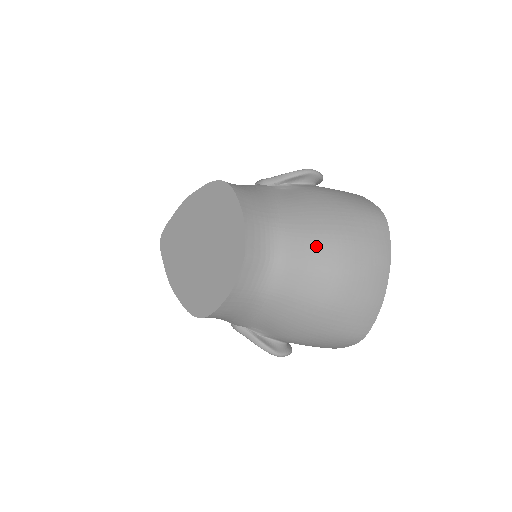
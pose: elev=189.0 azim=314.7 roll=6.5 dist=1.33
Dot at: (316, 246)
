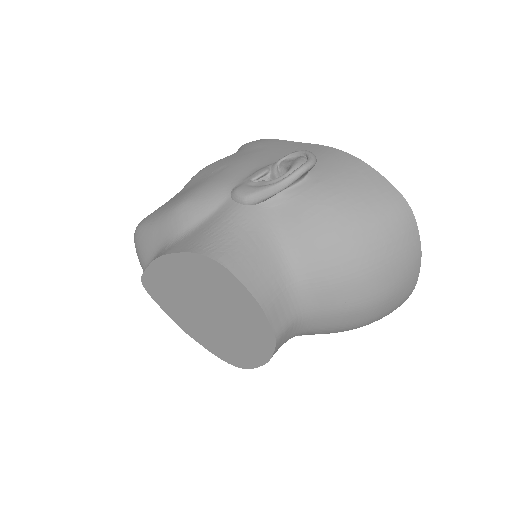
Dot at: (345, 290)
